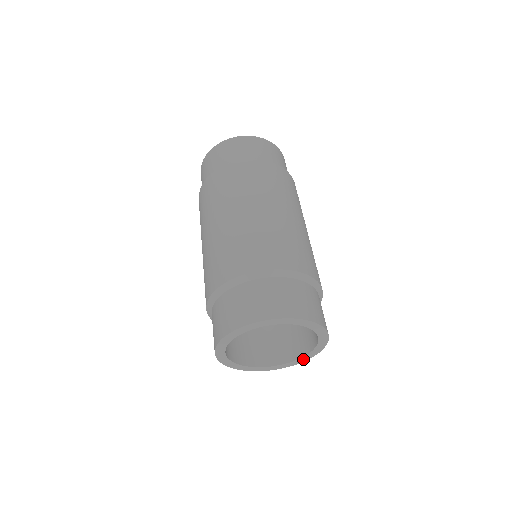
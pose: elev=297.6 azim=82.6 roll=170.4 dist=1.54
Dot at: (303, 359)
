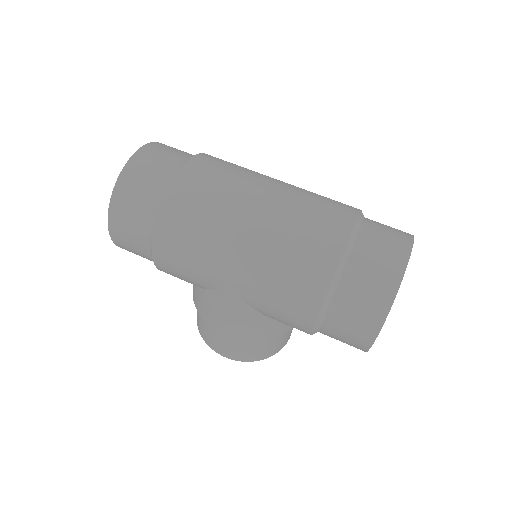
Dot at: occluded
